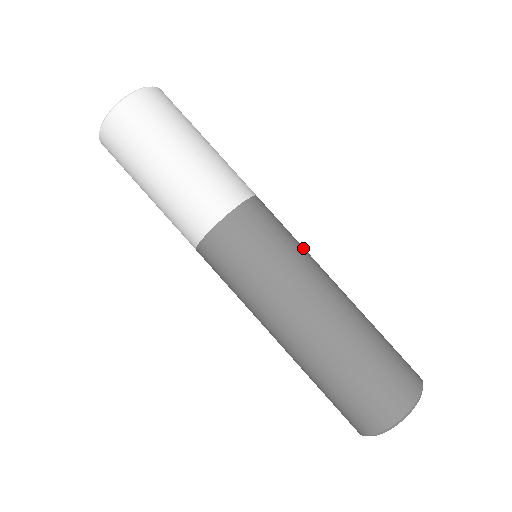
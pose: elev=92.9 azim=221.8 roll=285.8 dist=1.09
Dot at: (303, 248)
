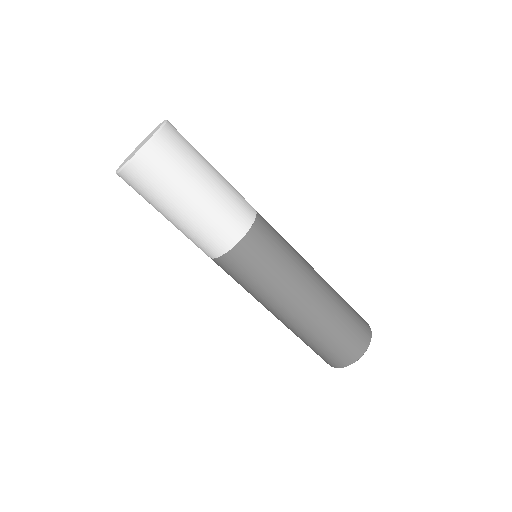
Dot at: (291, 261)
